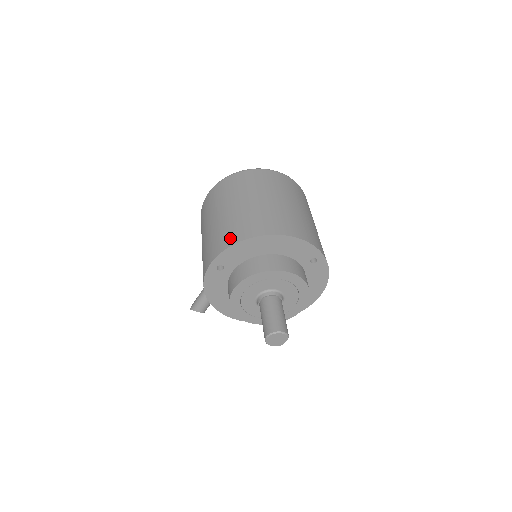
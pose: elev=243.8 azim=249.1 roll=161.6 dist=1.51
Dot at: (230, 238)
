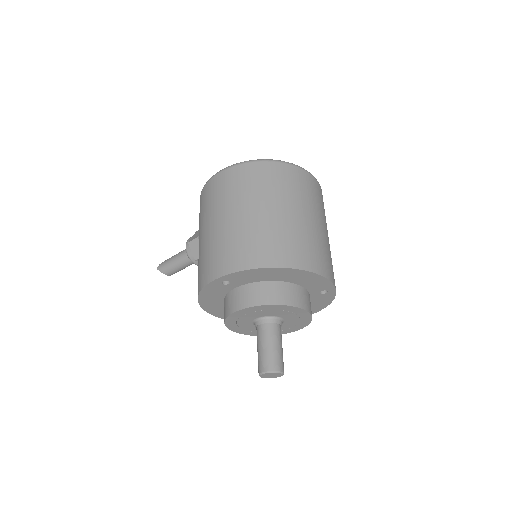
Dot at: (248, 258)
